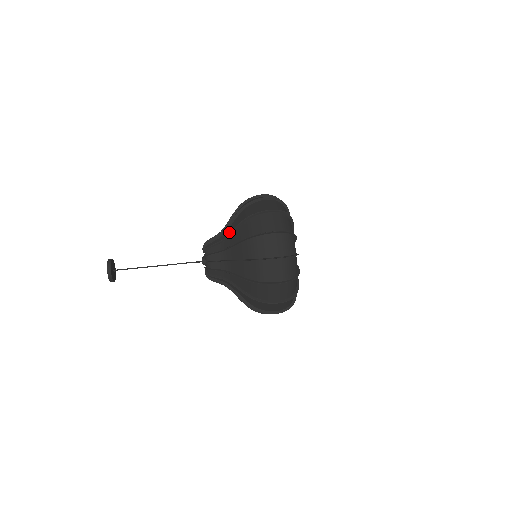
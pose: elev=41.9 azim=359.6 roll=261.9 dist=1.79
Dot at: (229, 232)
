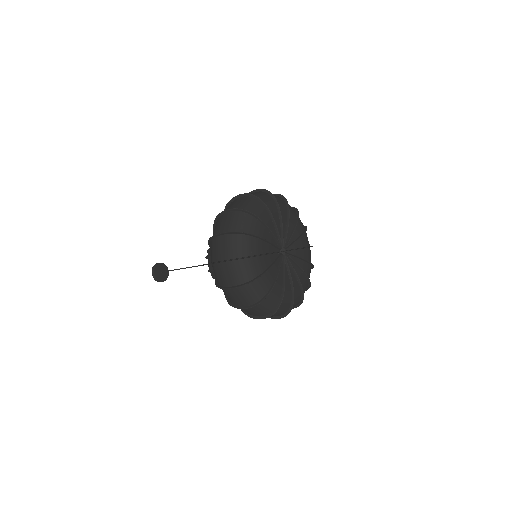
Dot at: occluded
